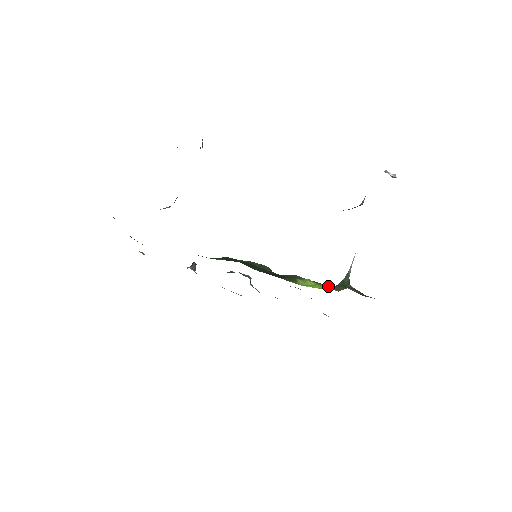
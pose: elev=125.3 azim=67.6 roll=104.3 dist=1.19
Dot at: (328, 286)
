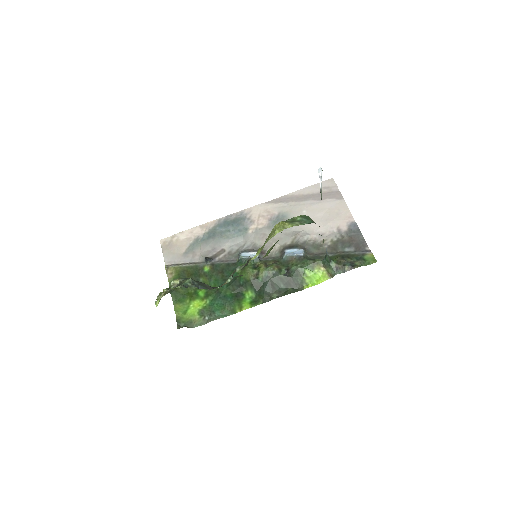
Dot at: (321, 270)
